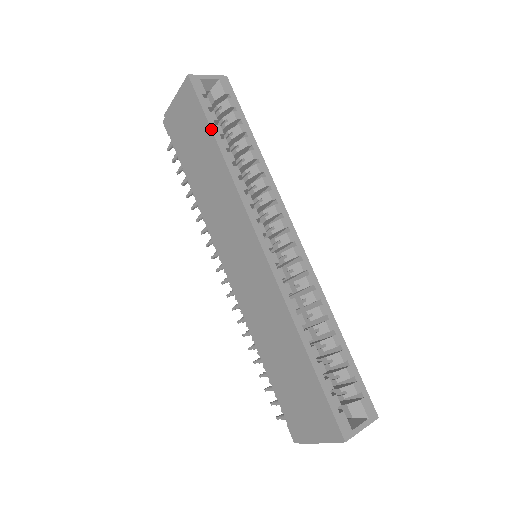
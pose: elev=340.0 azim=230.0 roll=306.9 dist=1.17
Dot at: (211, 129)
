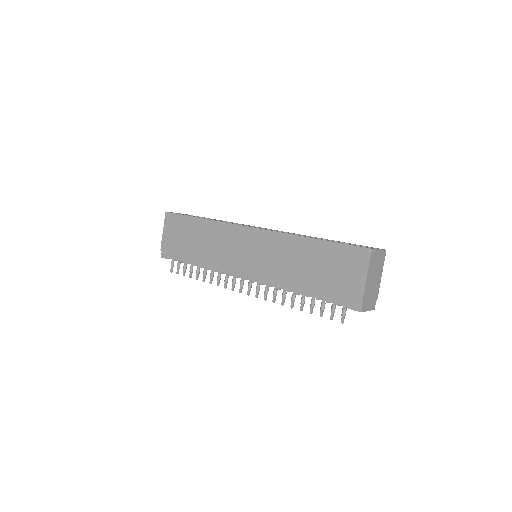
Dot at: (191, 216)
